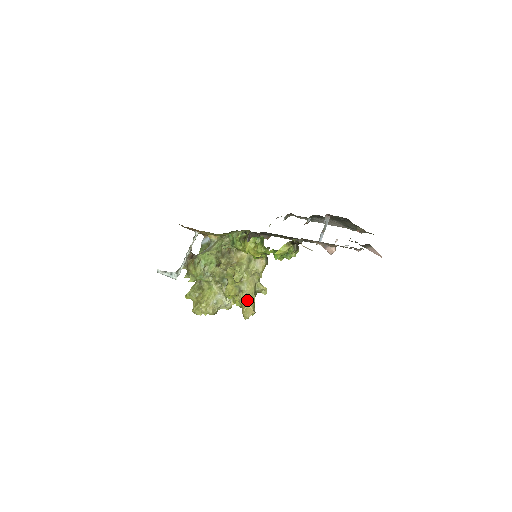
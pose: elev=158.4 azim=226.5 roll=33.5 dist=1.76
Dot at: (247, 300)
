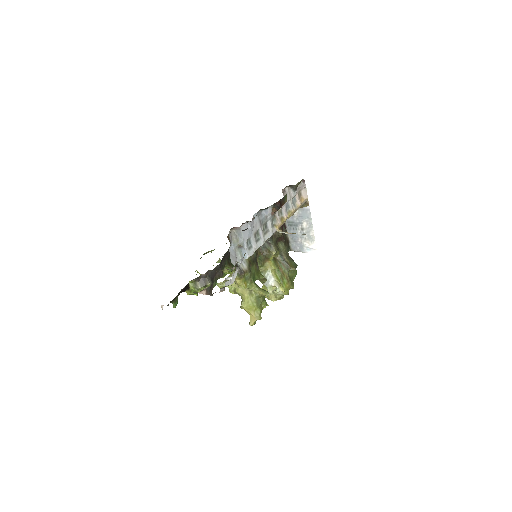
Dot at: (245, 310)
